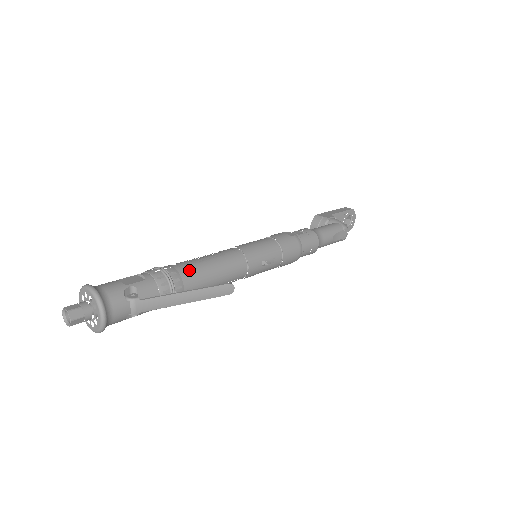
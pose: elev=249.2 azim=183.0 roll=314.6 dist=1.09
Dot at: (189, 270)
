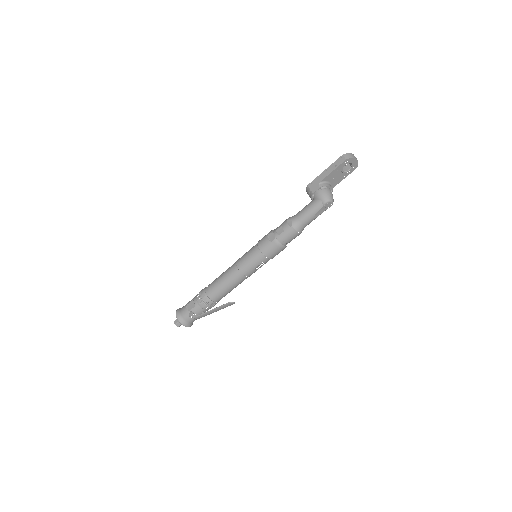
Dot at: (213, 294)
